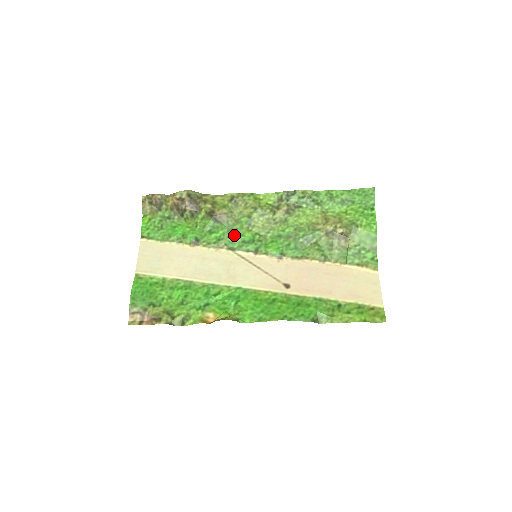
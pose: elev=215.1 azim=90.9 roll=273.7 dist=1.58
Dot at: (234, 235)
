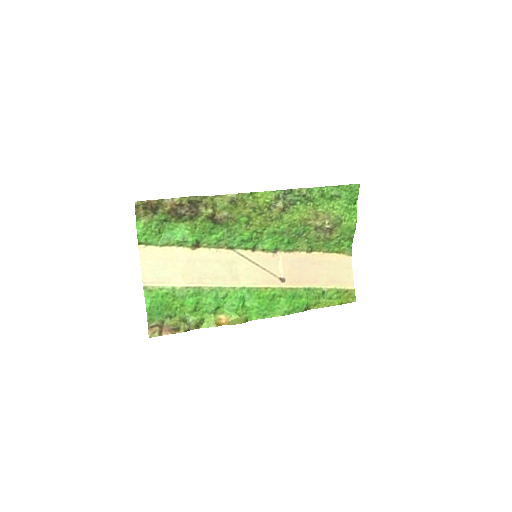
Dot at: (233, 235)
